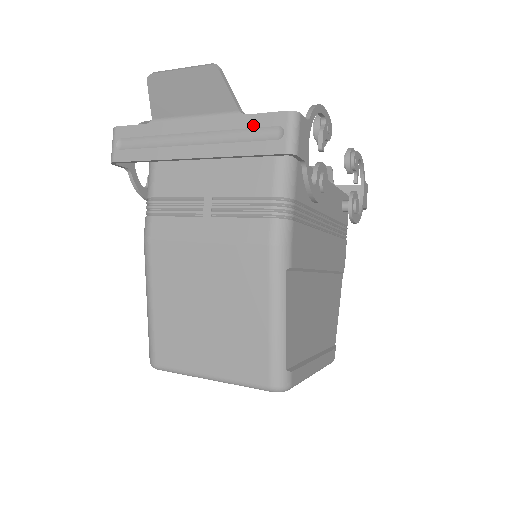
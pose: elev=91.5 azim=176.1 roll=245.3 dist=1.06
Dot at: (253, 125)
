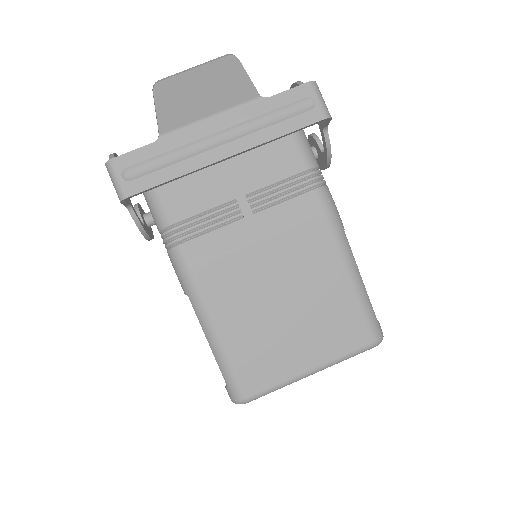
Dot at: (281, 104)
